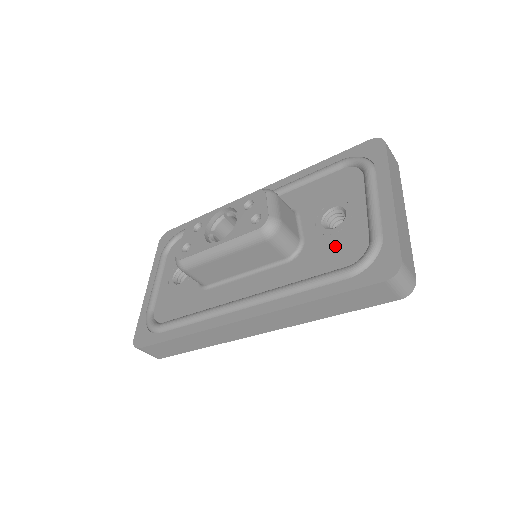
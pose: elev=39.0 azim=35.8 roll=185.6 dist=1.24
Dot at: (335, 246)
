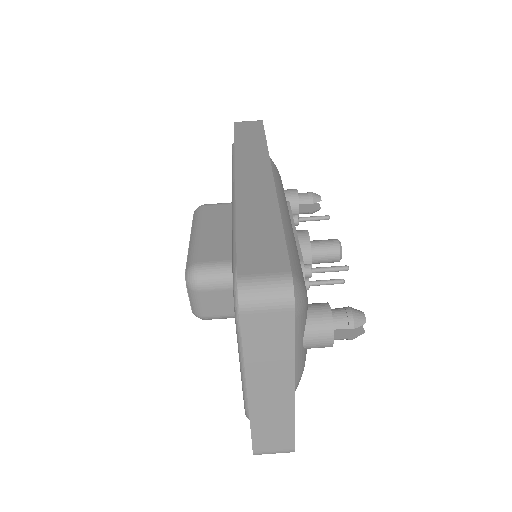
Dot at: occluded
